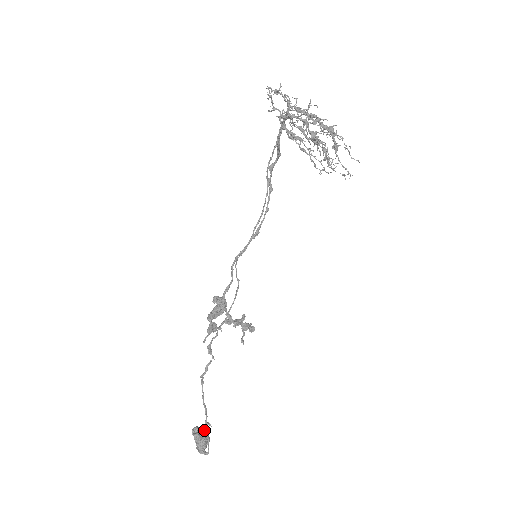
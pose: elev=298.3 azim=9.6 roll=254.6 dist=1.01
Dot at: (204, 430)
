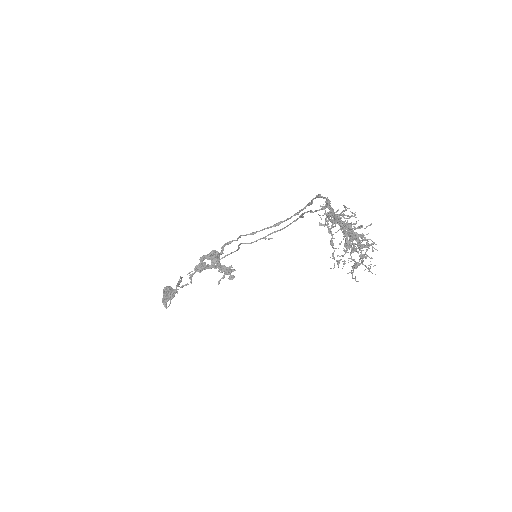
Dot at: (172, 292)
